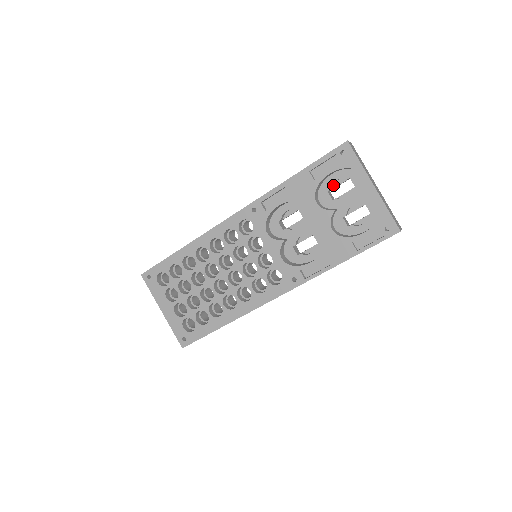
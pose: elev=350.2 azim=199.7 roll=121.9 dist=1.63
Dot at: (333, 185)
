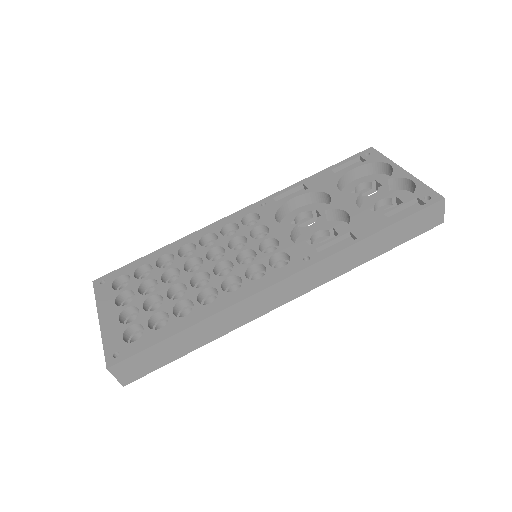
Dot at: occluded
